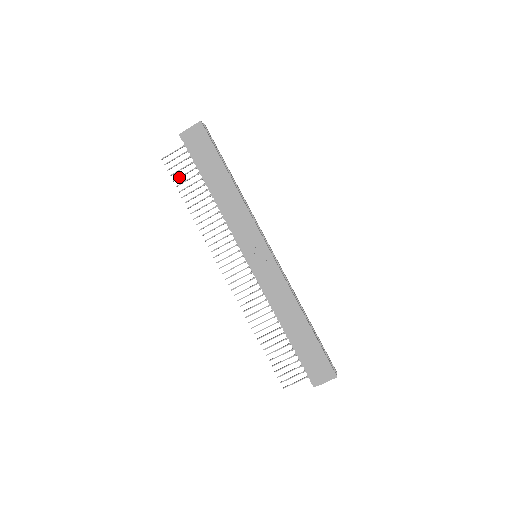
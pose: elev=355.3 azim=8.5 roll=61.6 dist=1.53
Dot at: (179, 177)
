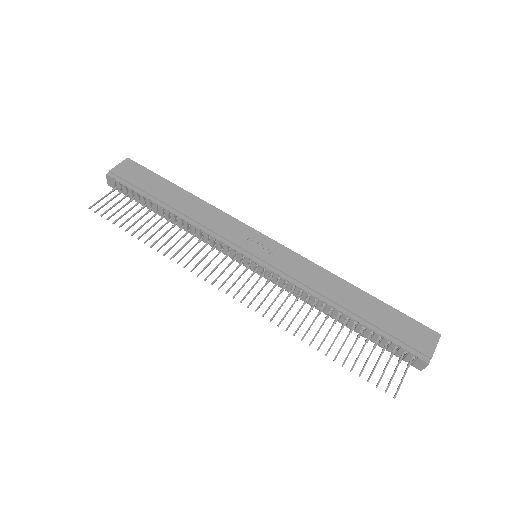
Dot at: (119, 217)
